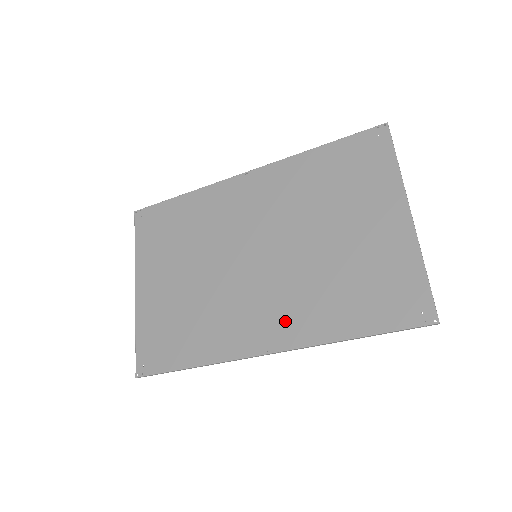
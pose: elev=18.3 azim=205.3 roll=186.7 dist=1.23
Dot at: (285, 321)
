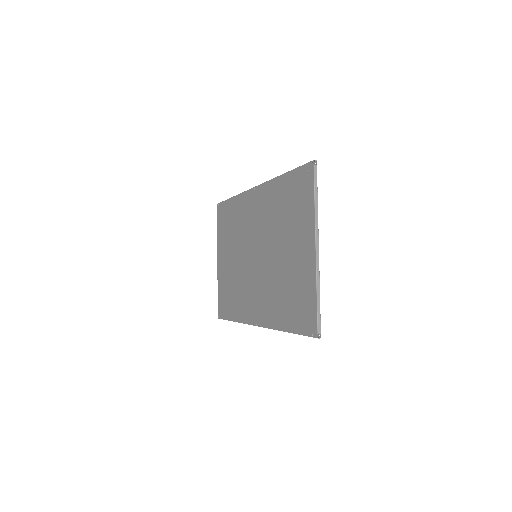
Dot at: (263, 308)
